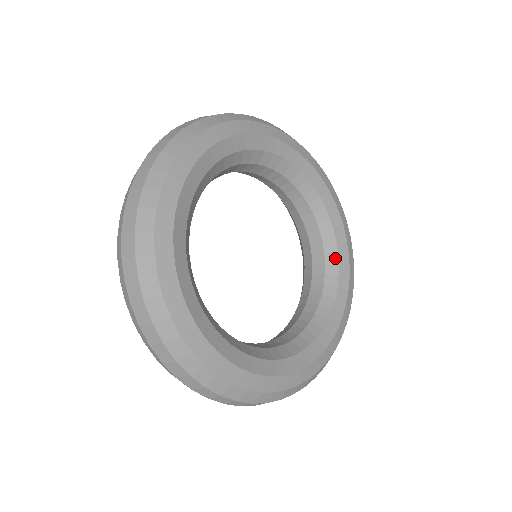
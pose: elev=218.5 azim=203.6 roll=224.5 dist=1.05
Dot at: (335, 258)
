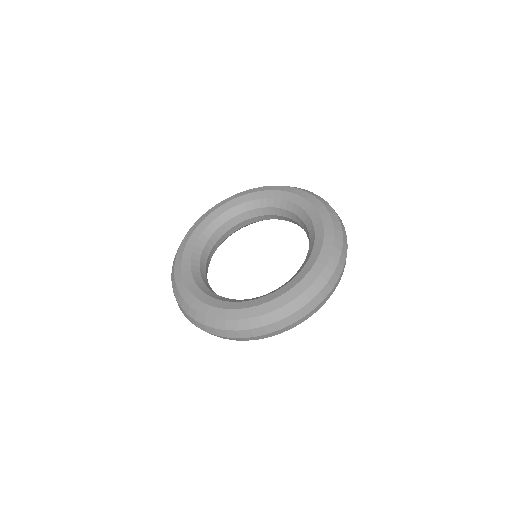
Dot at: (311, 250)
